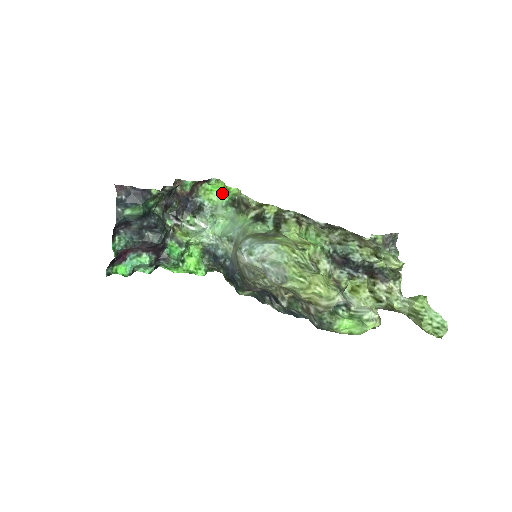
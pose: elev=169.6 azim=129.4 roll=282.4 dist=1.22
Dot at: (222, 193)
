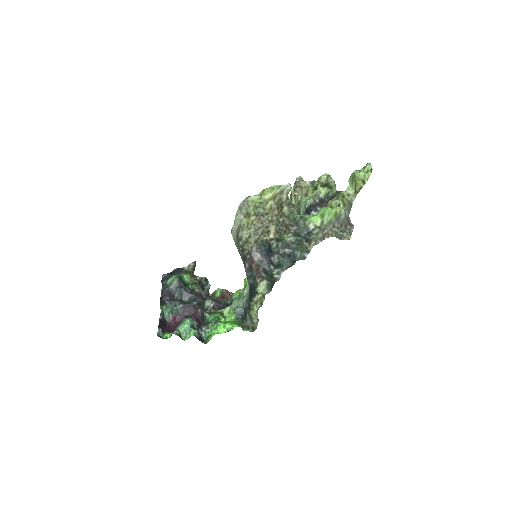
Dot at: occluded
